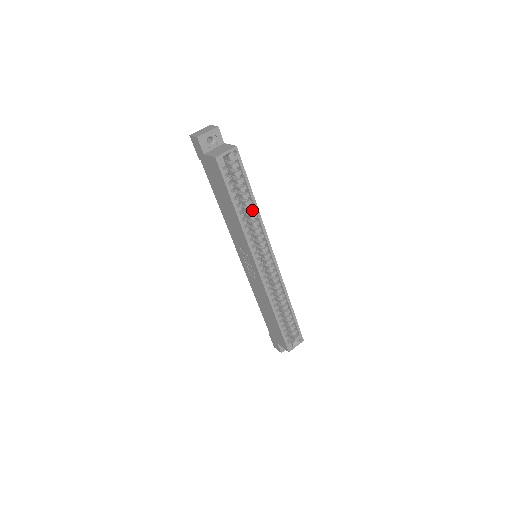
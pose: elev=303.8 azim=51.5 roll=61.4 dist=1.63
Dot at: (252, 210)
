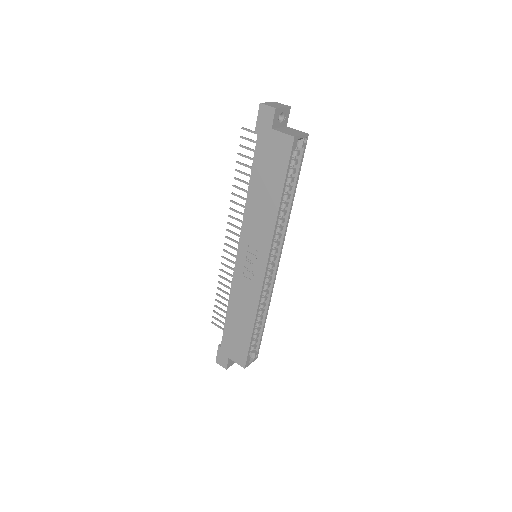
Dot at: (287, 205)
